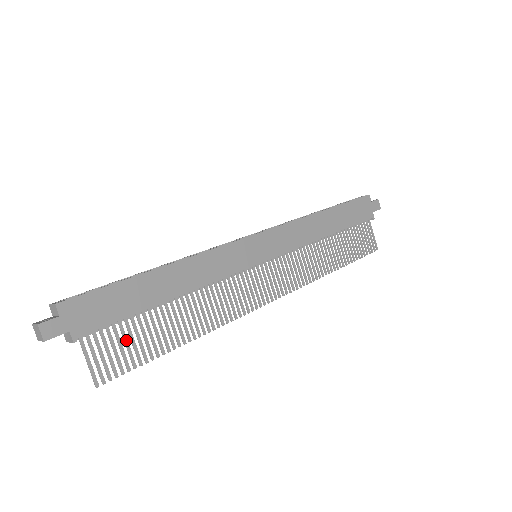
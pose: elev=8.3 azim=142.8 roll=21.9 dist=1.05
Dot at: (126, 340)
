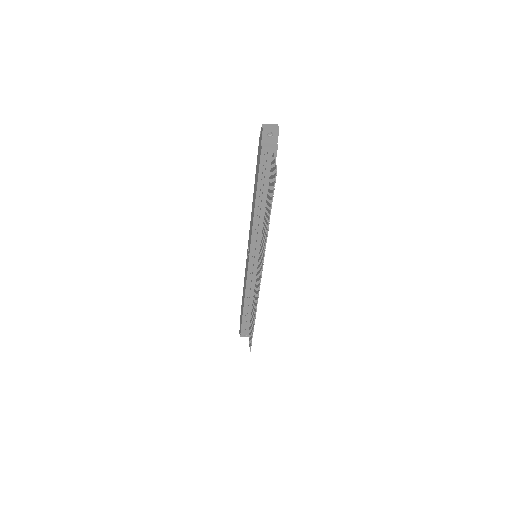
Dot at: occluded
